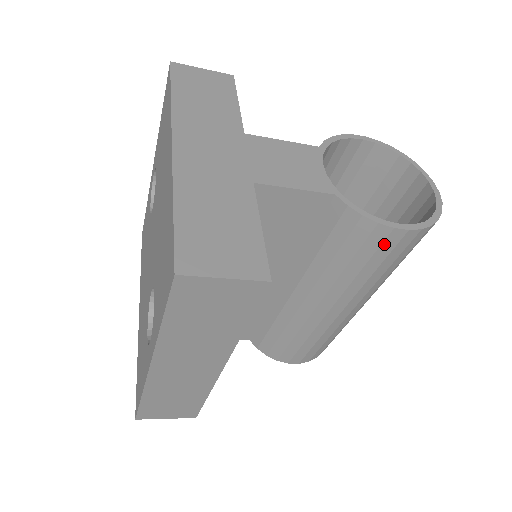
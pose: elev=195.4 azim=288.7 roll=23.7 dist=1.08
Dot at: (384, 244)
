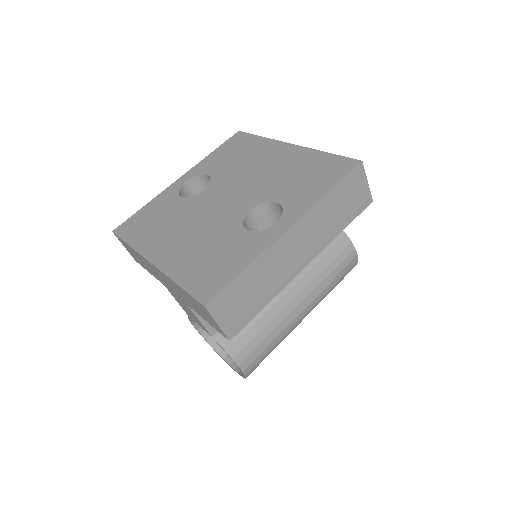
Dot at: (347, 258)
